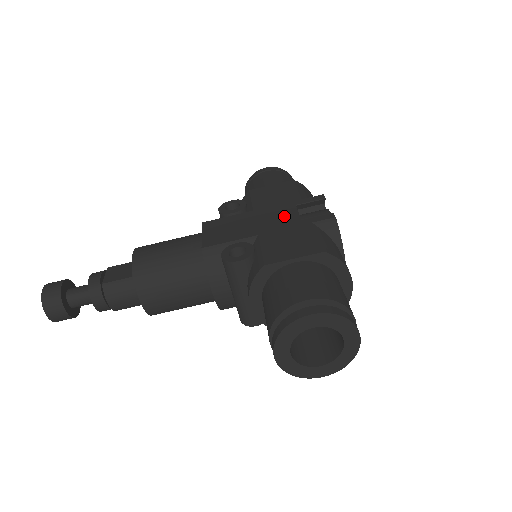
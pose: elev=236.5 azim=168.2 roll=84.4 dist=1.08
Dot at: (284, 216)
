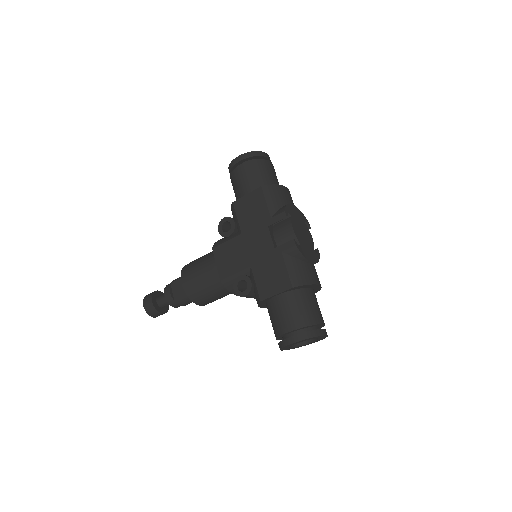
Dot at: (263, 243)
